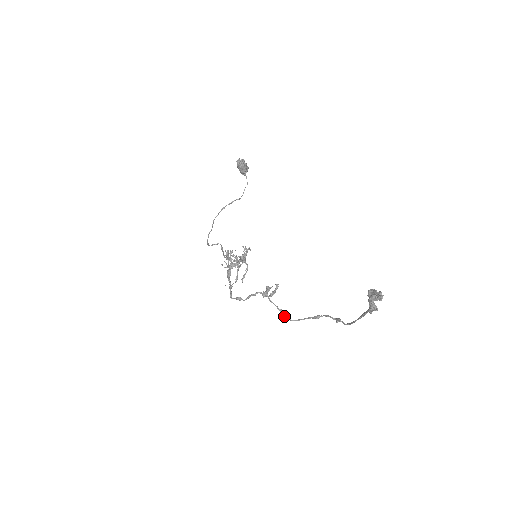
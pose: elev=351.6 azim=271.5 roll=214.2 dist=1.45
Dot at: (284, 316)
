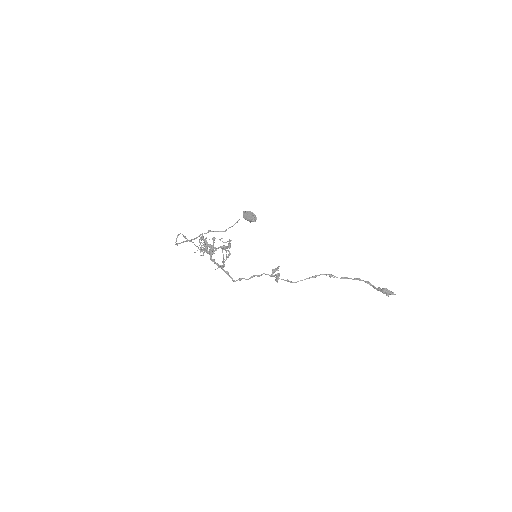
Dot at: (290, 282)
